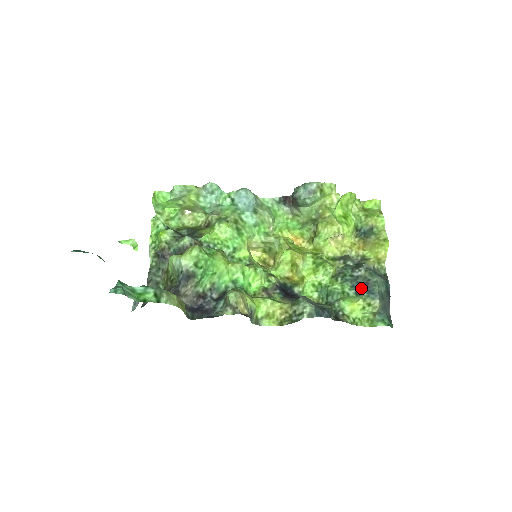
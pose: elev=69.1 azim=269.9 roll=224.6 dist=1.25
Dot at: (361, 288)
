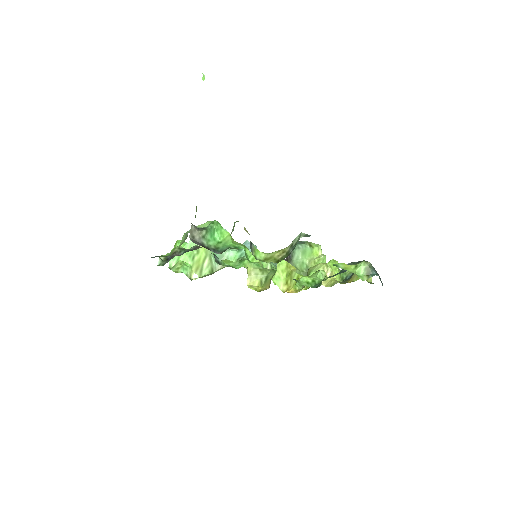
Dot at: occluded
